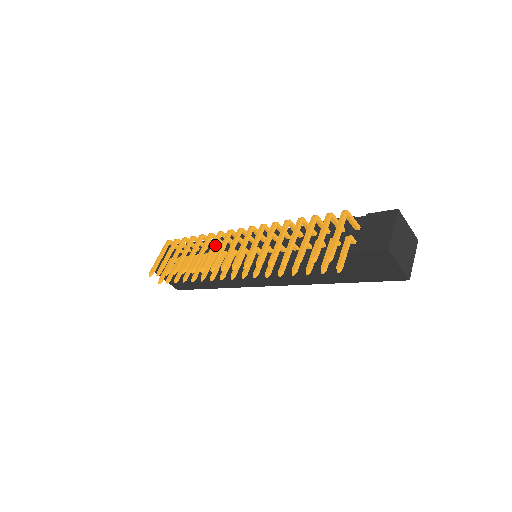
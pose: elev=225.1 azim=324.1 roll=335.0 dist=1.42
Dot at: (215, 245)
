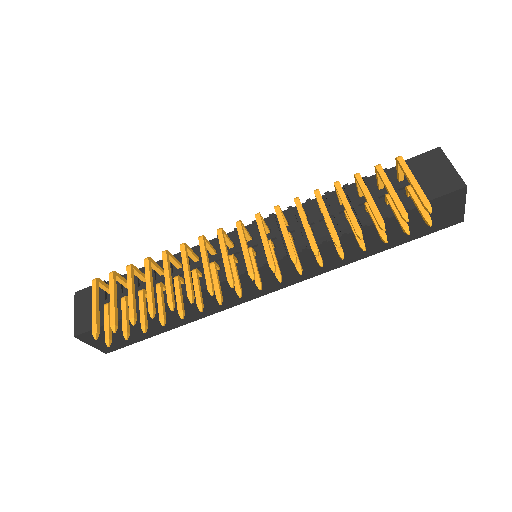
Dot at: (206, 255)
